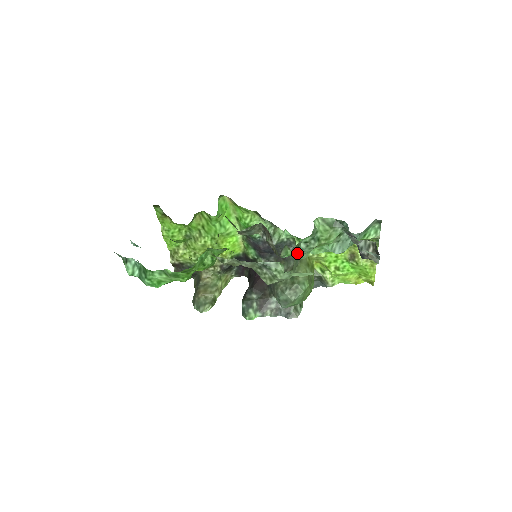
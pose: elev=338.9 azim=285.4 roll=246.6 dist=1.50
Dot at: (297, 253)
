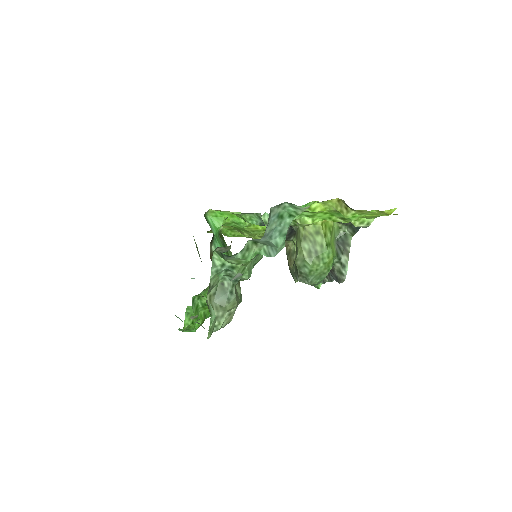
Dot at: (224, 291)
